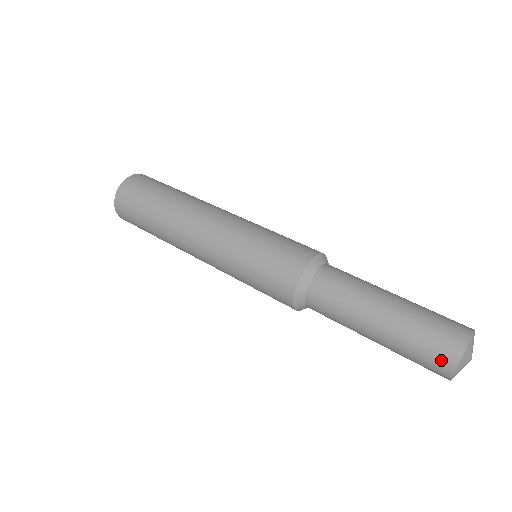
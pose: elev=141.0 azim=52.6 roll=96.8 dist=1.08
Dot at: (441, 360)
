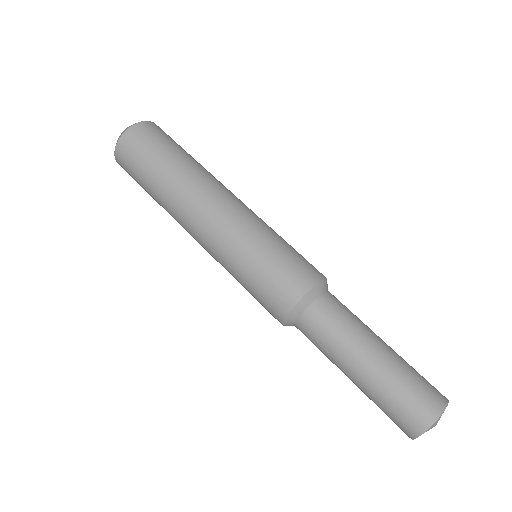
Dot at: (399, 427)
